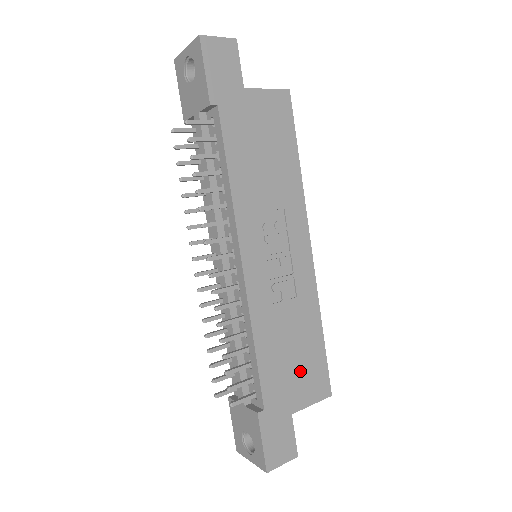
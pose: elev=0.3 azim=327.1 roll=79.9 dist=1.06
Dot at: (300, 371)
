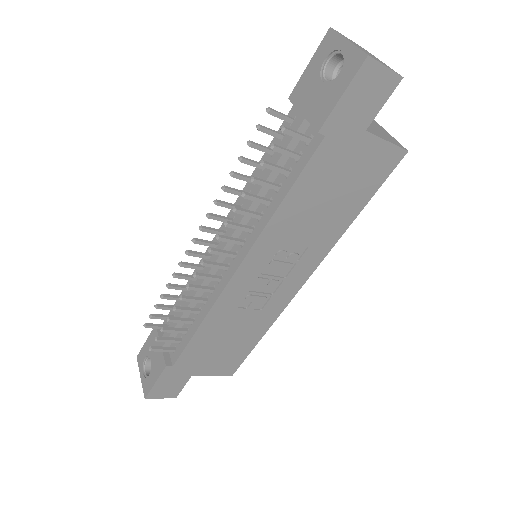
Dot at: (221, 354)
